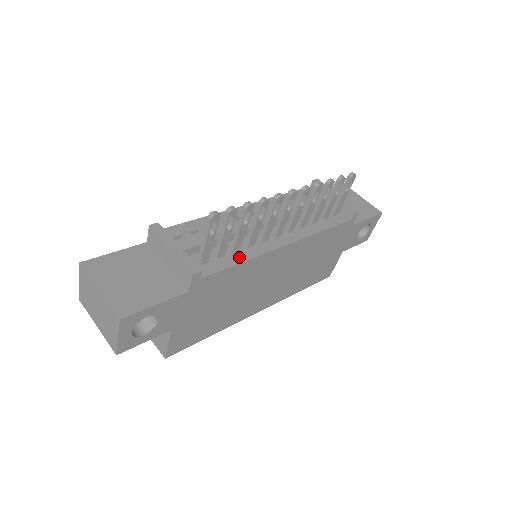
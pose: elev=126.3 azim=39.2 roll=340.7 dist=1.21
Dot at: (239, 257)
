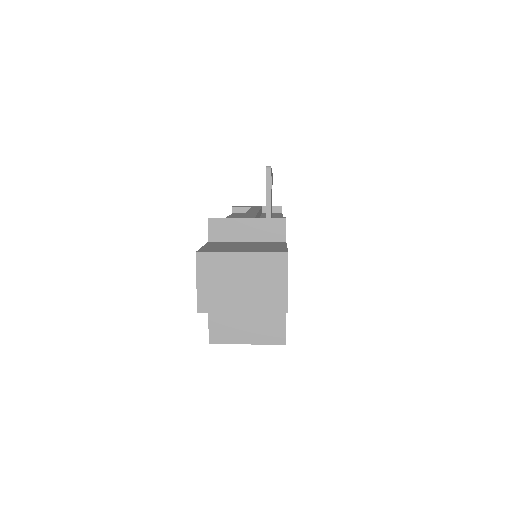
Dot at: occluded
